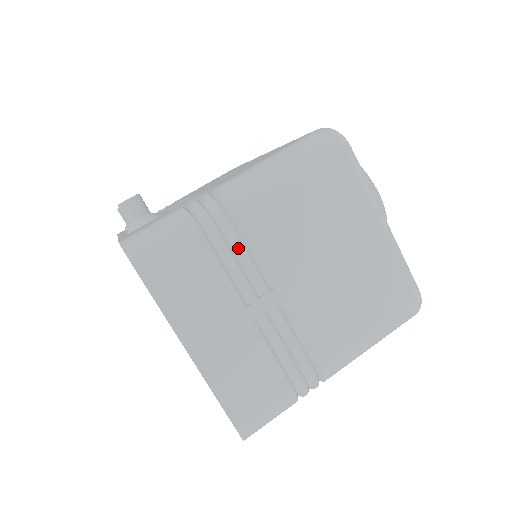
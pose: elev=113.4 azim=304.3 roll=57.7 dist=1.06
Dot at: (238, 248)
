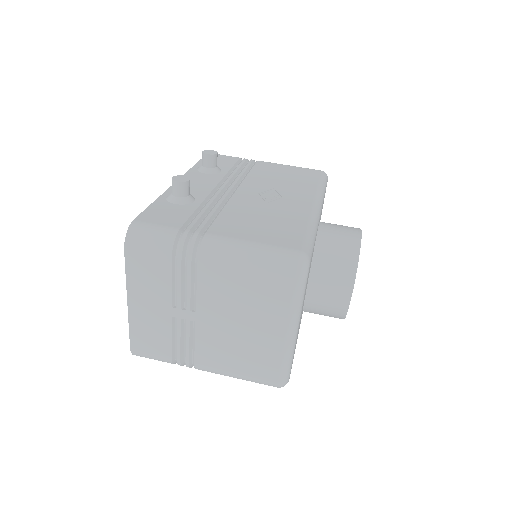
Dot at: (187, 279)
